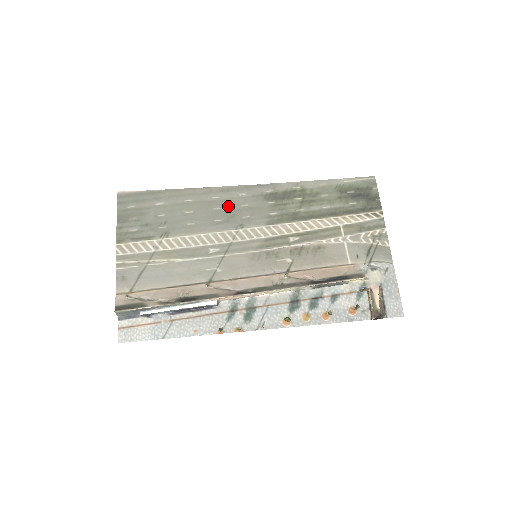
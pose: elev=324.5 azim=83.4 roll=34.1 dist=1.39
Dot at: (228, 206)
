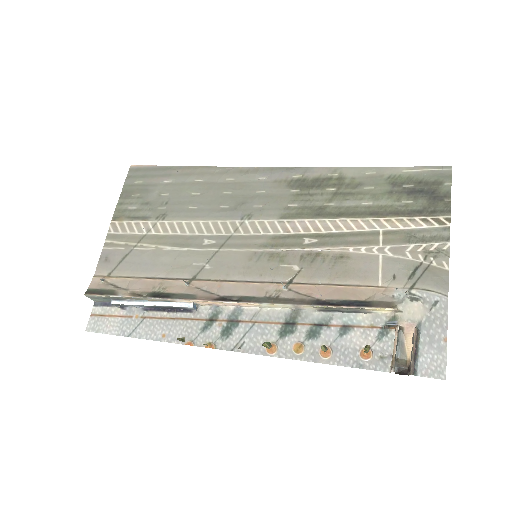
Dot at: (241, 191)
